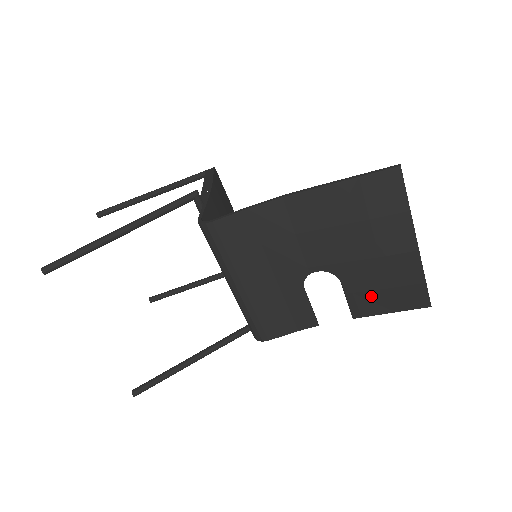
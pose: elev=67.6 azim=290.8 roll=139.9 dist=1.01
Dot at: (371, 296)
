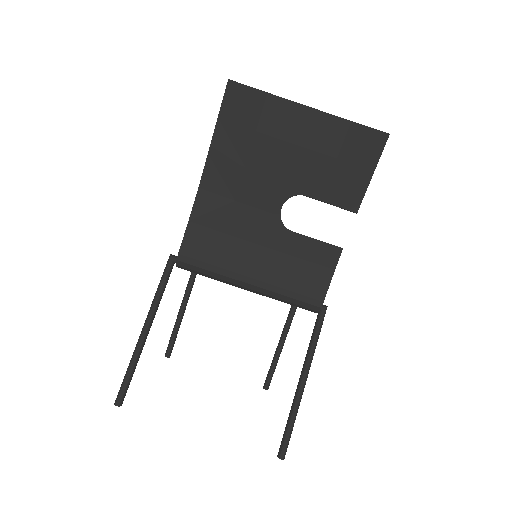
Dot at: (338, 180)
